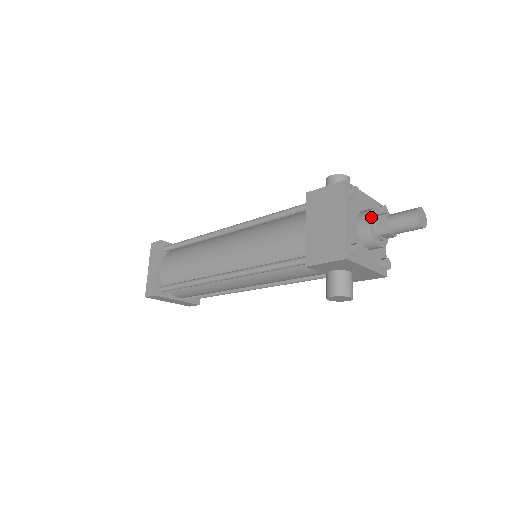
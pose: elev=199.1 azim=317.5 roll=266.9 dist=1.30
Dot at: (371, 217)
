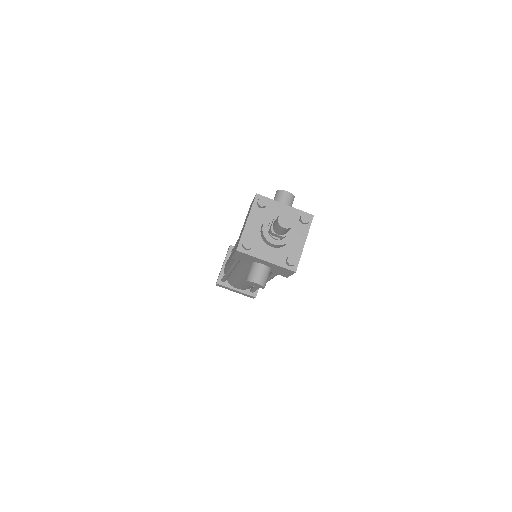
Dot at: (268, 221)
